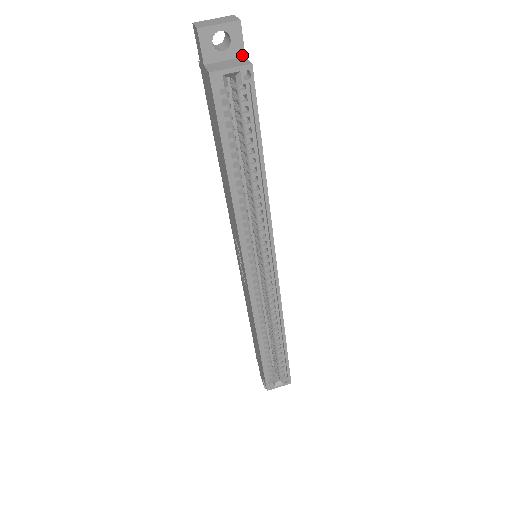
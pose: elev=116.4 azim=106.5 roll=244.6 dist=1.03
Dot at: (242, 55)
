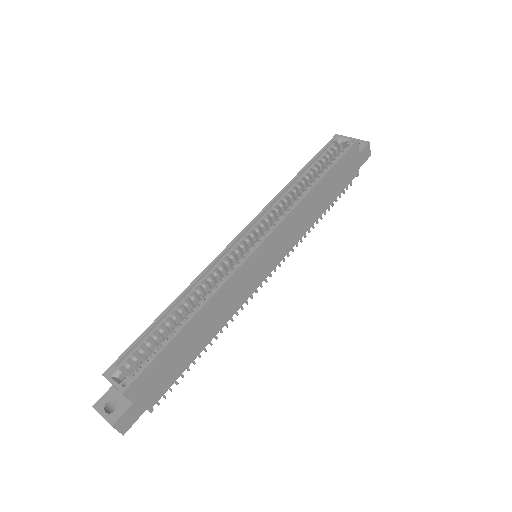
Dot at: (359, 152)
